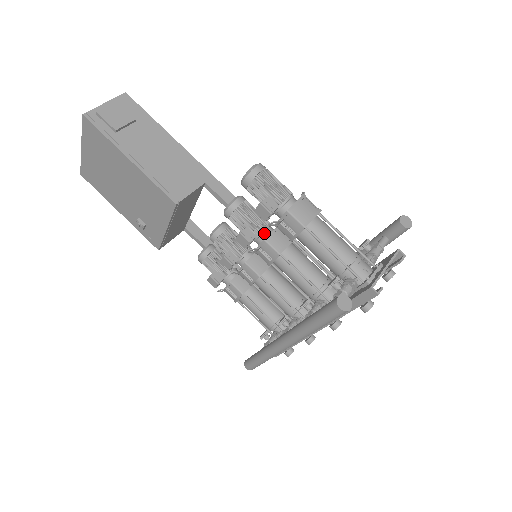
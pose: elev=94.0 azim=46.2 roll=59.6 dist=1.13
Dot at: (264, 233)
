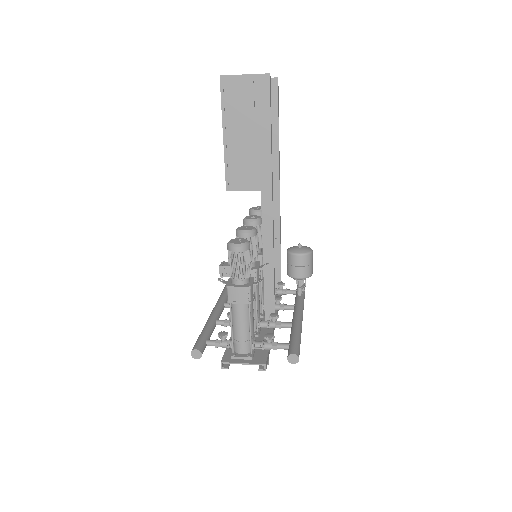
Dot at: occluded
